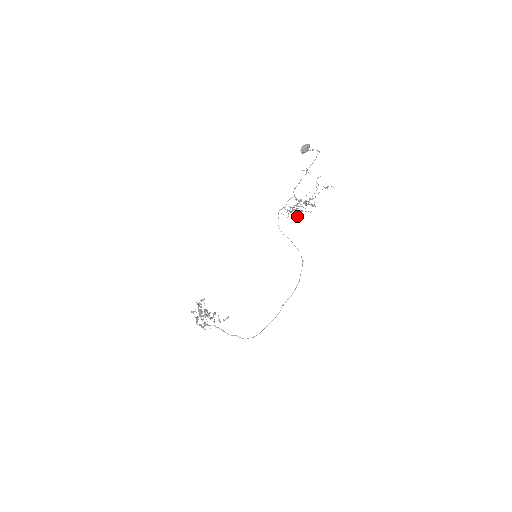
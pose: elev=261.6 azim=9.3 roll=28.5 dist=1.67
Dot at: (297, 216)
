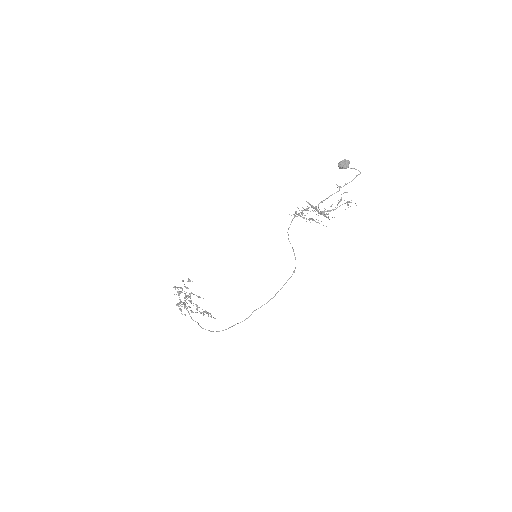
Dot at: (297, 214)
